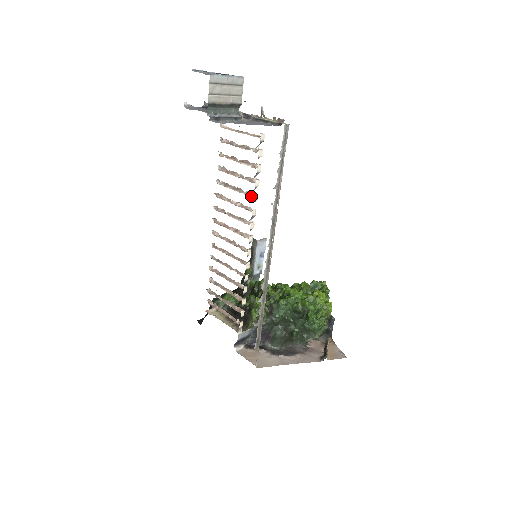
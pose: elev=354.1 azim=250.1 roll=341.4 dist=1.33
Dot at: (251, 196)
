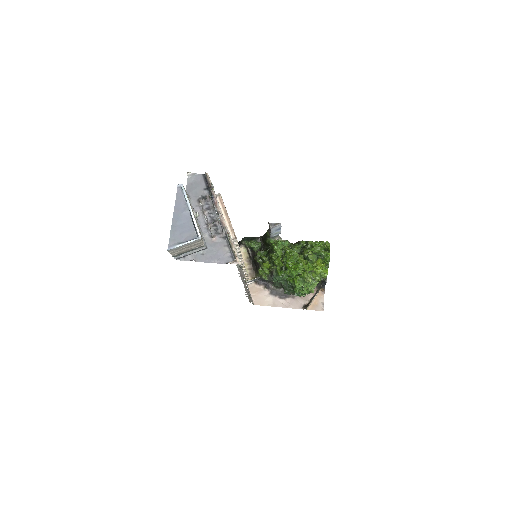
Dot at: occluded
